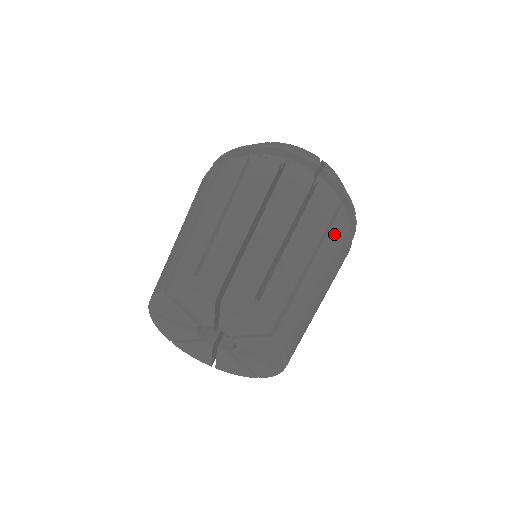
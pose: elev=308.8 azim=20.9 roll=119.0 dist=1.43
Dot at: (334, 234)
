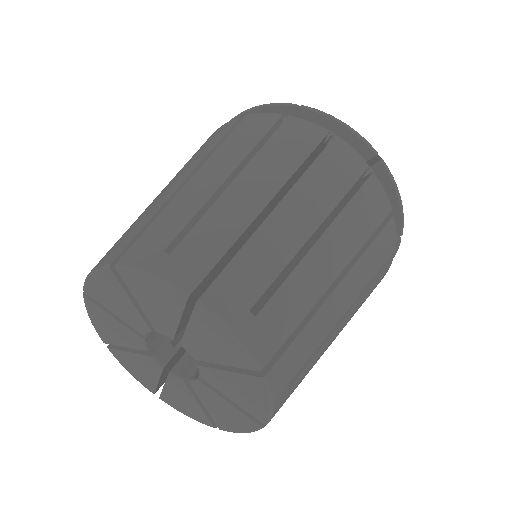
Dot at: (375, 251)
